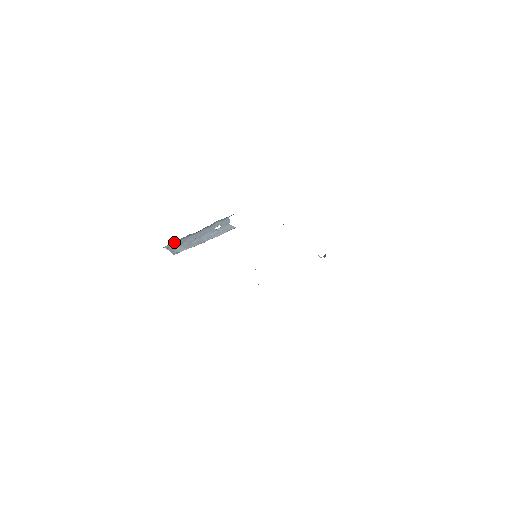
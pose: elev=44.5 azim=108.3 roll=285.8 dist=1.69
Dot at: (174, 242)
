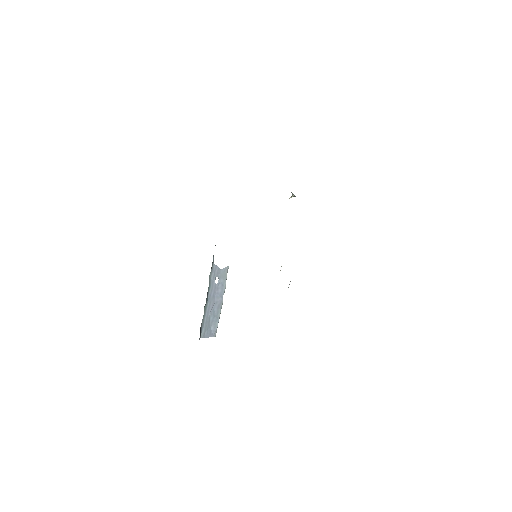
Dot at: (202, 326)
